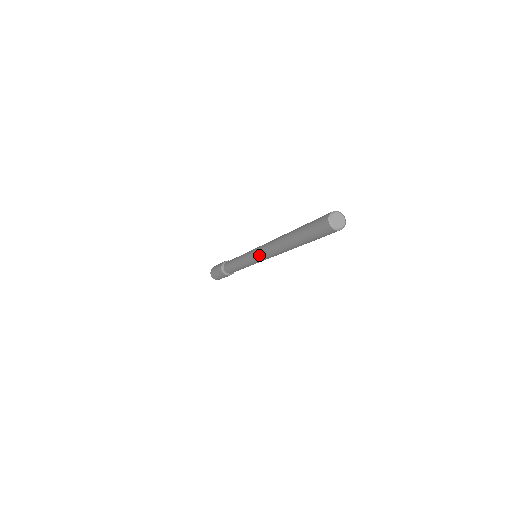
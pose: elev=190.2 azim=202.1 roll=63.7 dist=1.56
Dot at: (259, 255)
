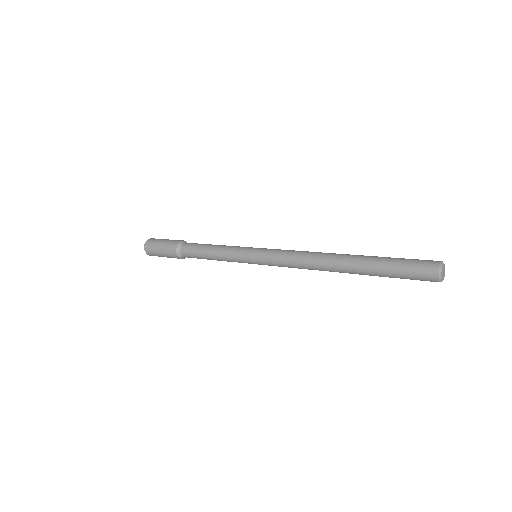
Dot at: (275, 262)
